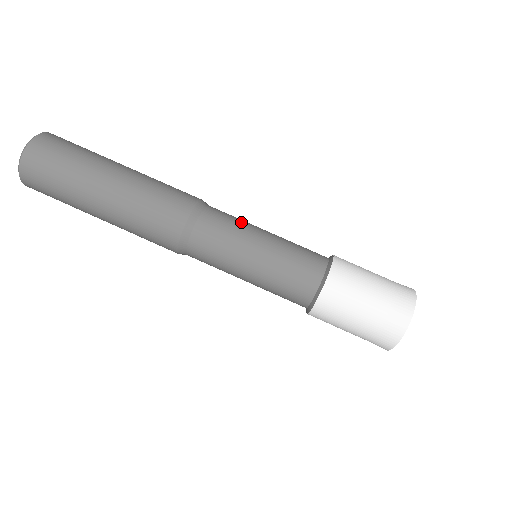
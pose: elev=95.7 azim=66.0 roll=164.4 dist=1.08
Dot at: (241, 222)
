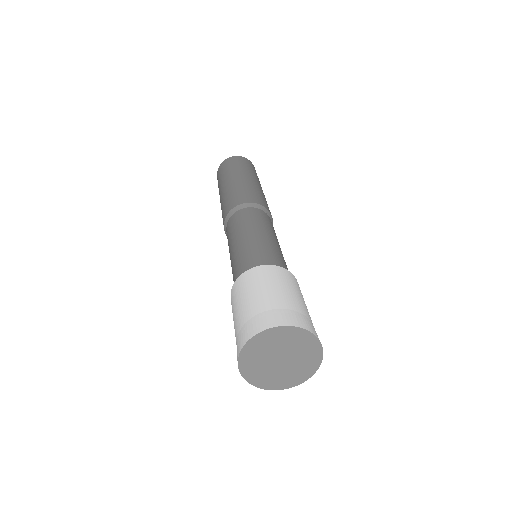
Dot at: occluded
